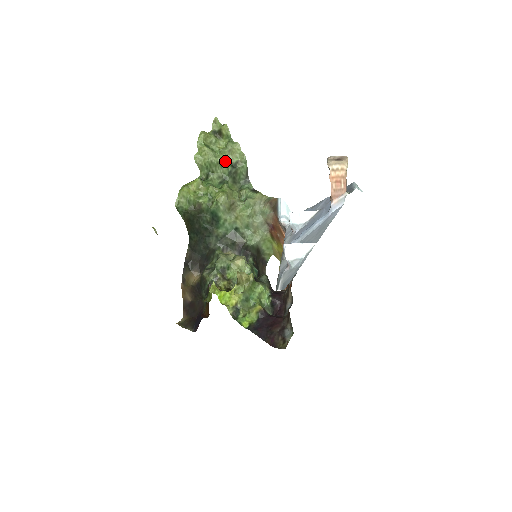
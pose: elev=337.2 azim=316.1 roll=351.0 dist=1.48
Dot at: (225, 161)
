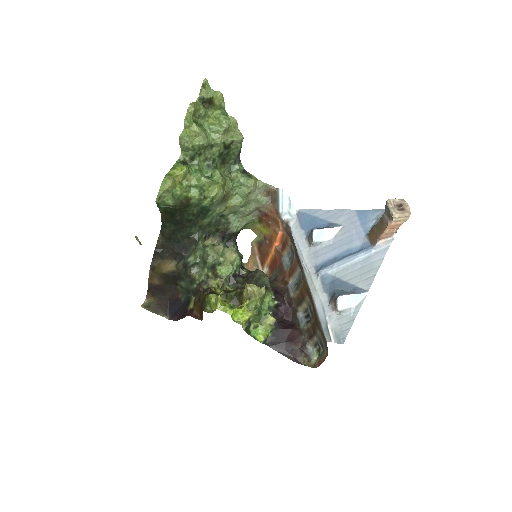
Dot at: (218, 143)
